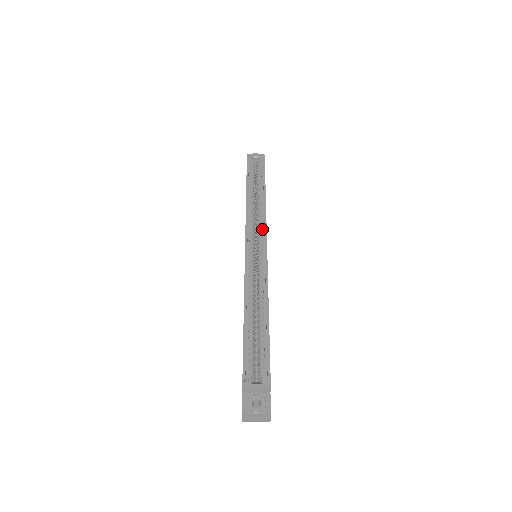
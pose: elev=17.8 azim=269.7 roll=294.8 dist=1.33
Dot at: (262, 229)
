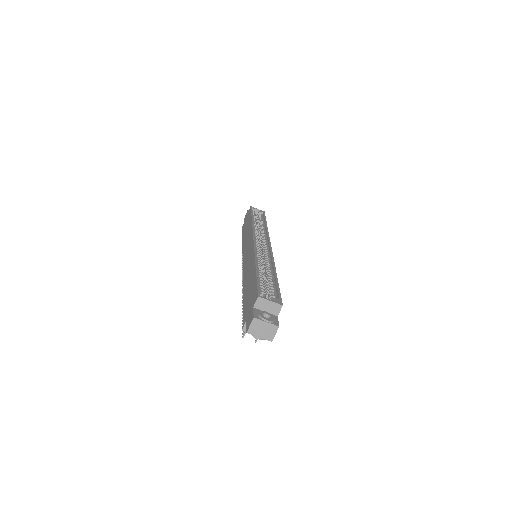
Dot at: (266, 239)
